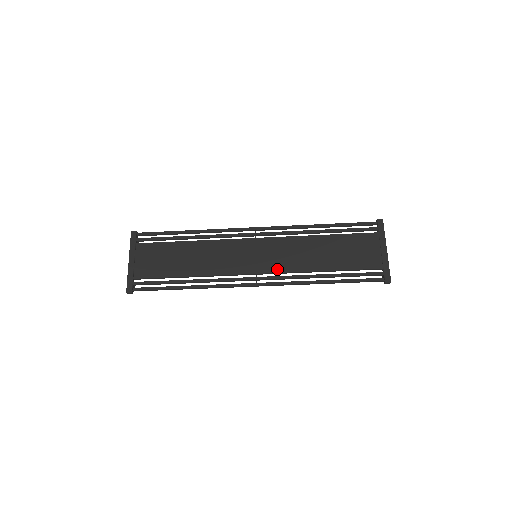
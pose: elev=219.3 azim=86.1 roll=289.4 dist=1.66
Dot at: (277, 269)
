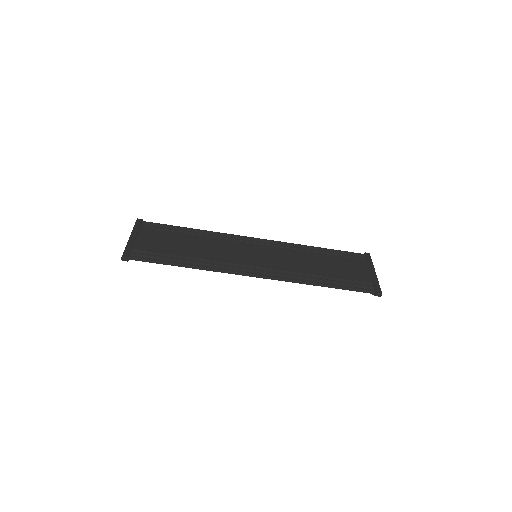
Dot at: (276, 267)
